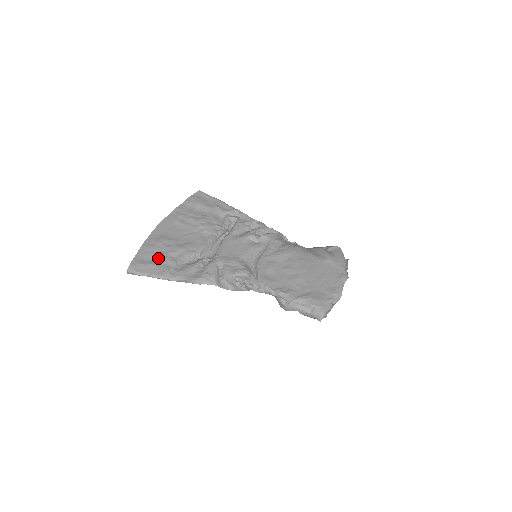
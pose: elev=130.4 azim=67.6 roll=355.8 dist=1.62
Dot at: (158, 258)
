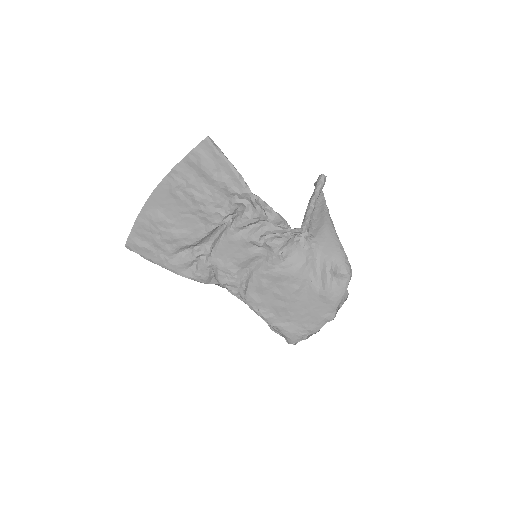
Dot at: (153, 242)
